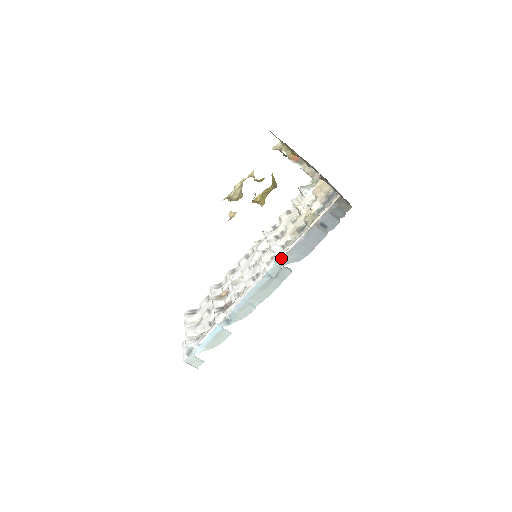
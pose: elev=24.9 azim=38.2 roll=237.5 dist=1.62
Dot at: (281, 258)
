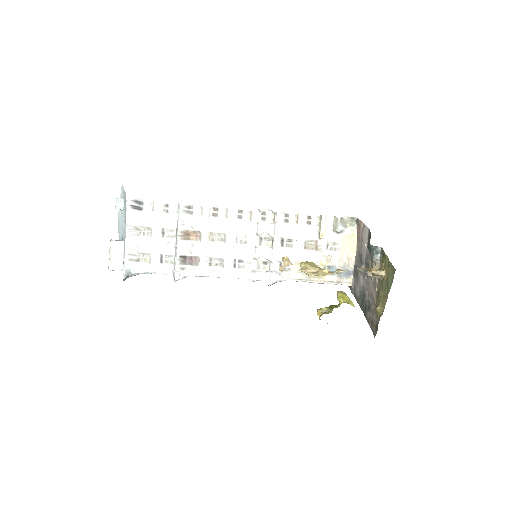
Dot at: occluded
